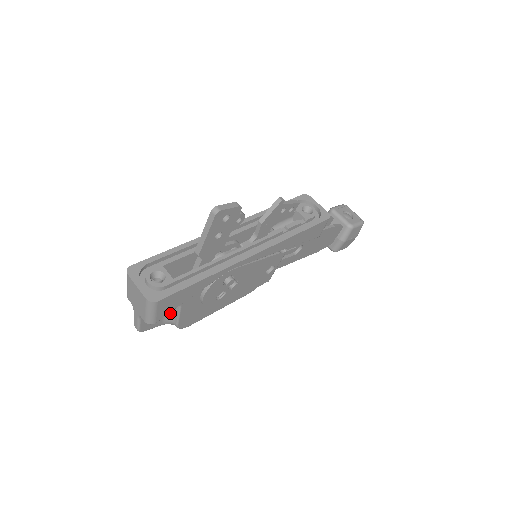
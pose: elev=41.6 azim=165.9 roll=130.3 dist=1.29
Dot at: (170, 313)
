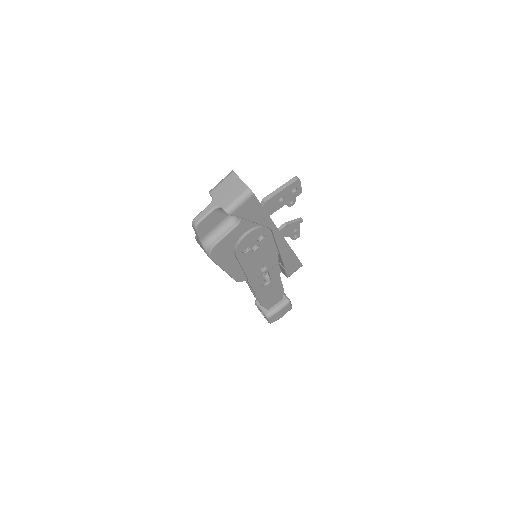
Dot at: (218, 231)
